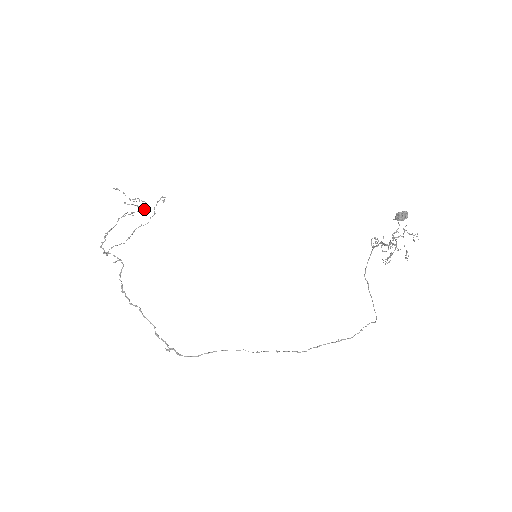
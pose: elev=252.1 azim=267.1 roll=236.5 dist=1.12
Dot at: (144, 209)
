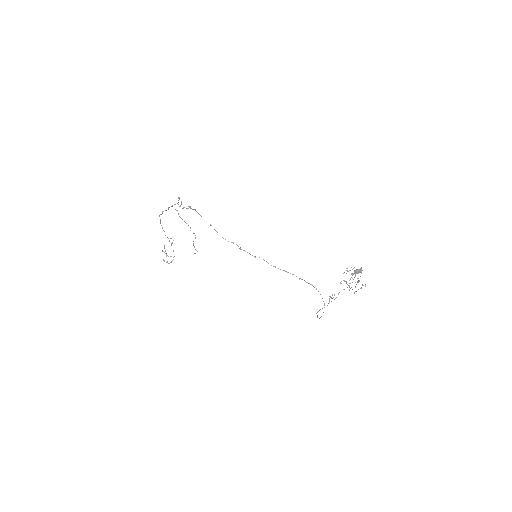
Dot at: occluded
